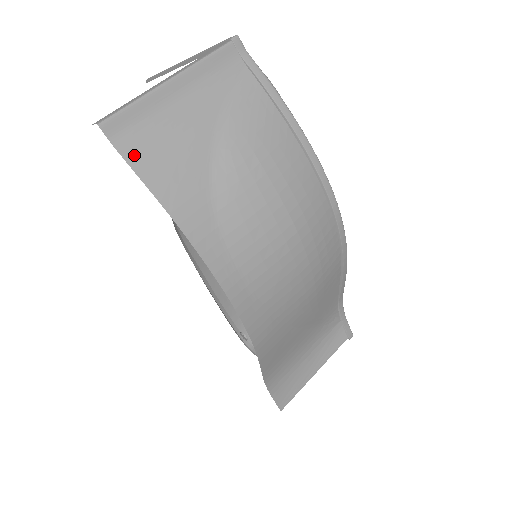
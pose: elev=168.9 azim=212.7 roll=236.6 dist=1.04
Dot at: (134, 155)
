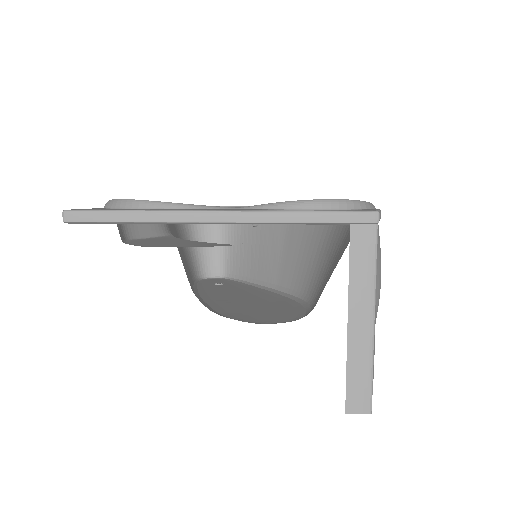
Dot at: occluded
